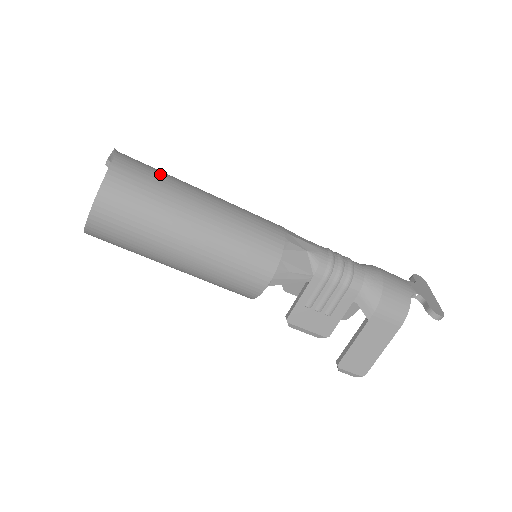
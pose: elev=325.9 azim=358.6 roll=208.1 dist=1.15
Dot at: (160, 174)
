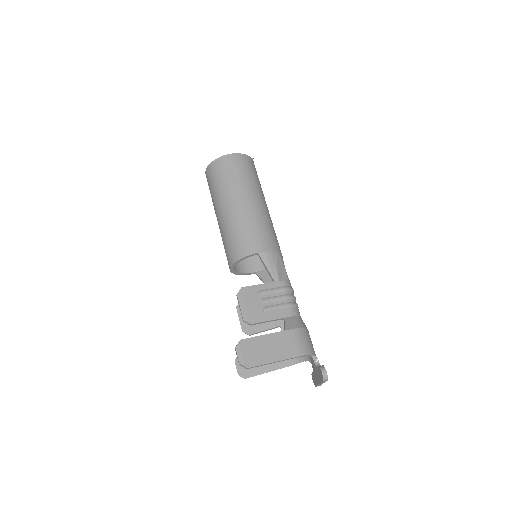
Dot at: occluded
